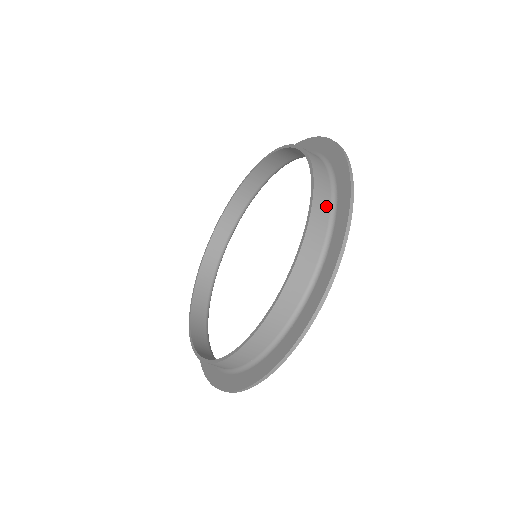
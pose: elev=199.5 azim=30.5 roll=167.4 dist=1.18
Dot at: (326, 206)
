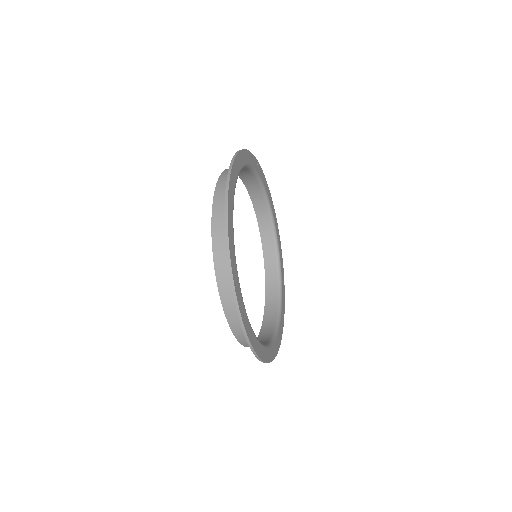
Dot at: (225, 256)
